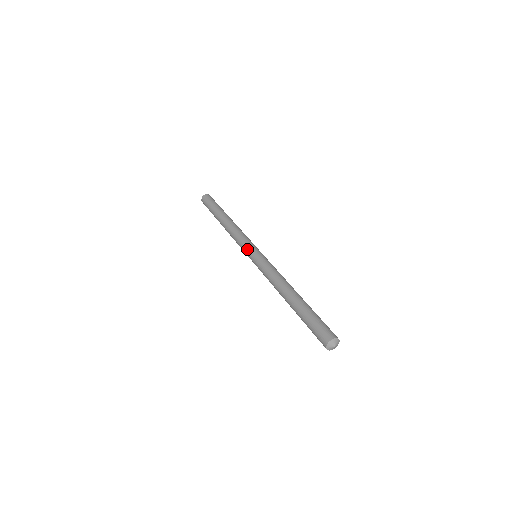
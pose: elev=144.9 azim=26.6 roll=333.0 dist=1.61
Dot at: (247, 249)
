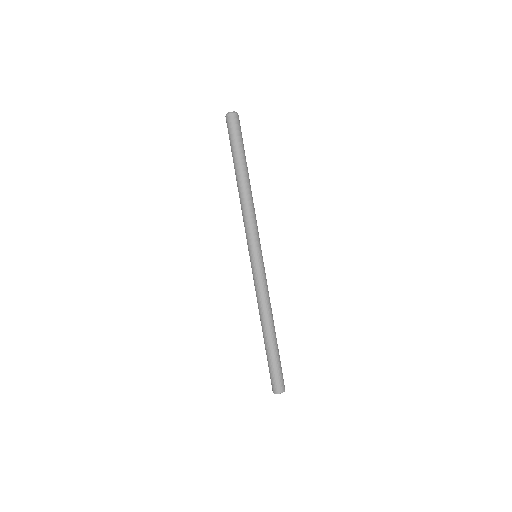
Dot at: occluded
